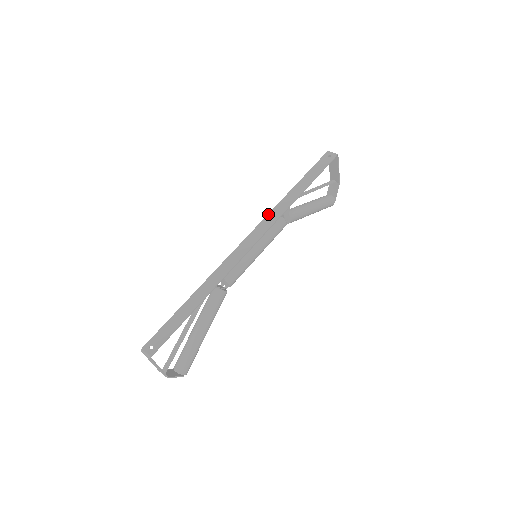
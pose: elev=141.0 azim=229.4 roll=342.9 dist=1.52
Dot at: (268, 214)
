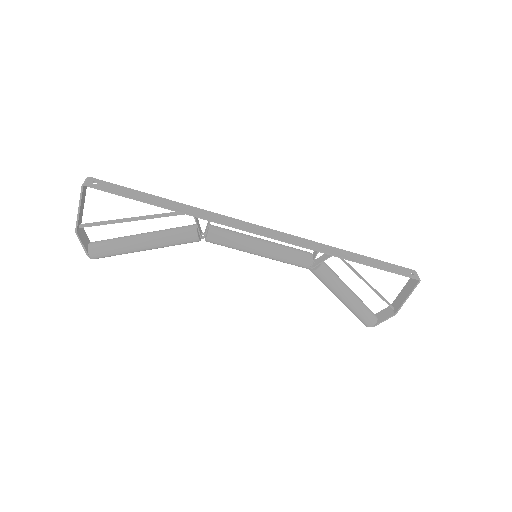
Dot at: occluded
